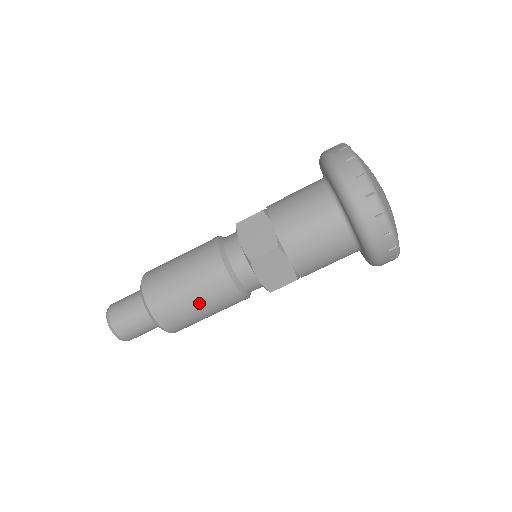
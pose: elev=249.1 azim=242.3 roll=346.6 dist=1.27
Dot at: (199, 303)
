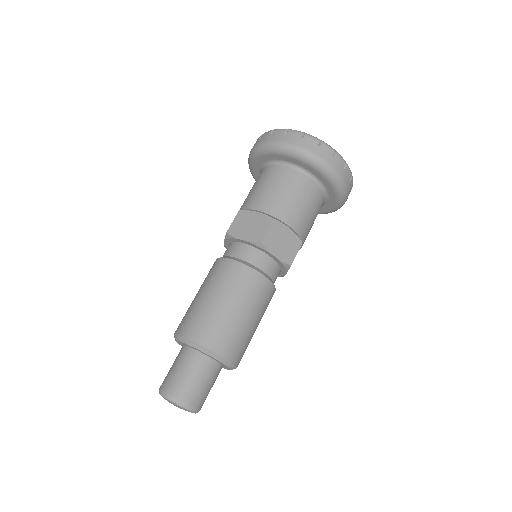
Dot at: (211, 294)
